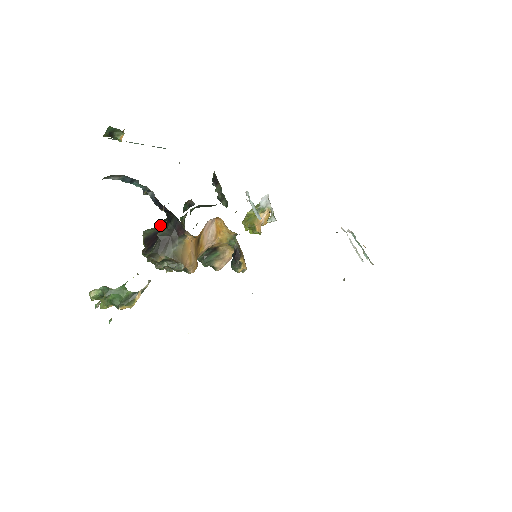
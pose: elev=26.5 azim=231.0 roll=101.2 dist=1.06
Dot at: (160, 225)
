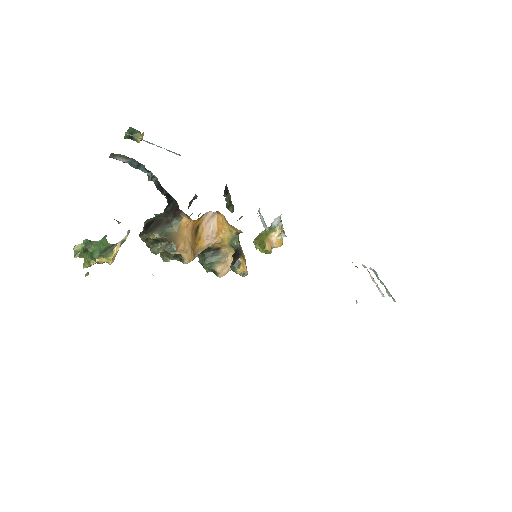
Dot at: occluded
